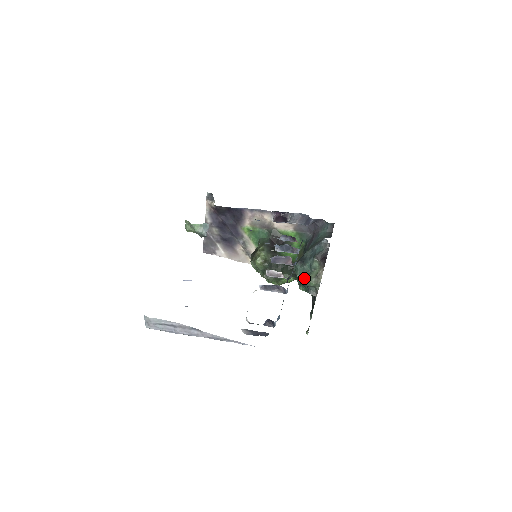
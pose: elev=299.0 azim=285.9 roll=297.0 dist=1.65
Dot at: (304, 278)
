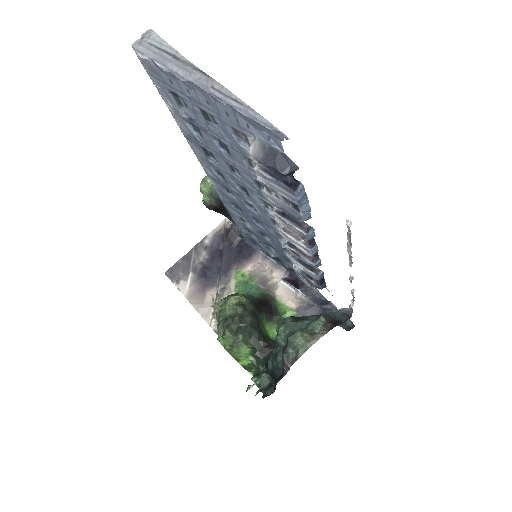
Dot at: (289, 334)
